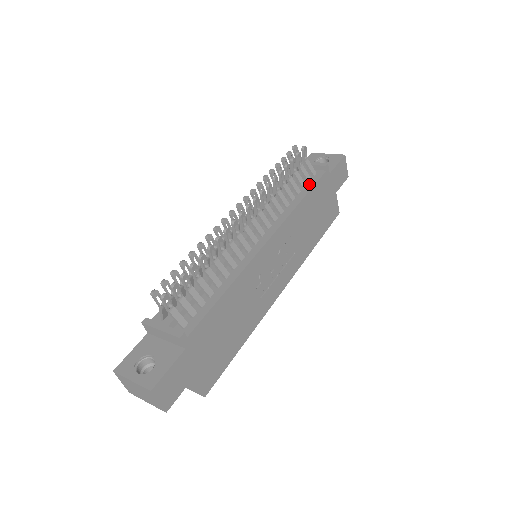
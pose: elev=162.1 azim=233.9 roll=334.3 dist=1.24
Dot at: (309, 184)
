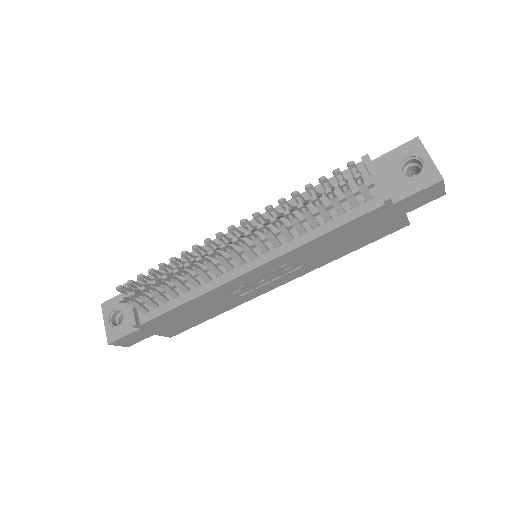
Dot at: (348, 214)
